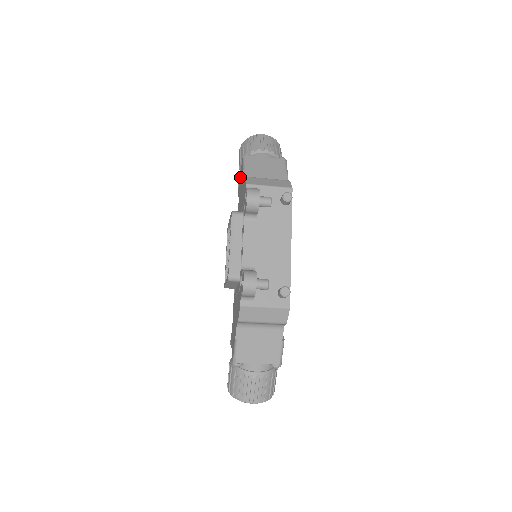
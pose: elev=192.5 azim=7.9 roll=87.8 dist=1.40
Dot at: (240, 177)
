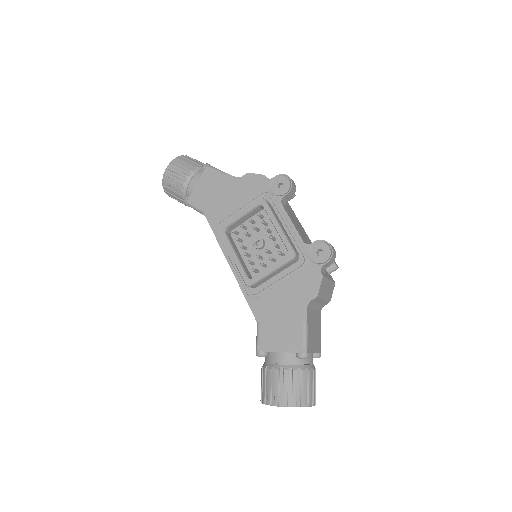
Dot at: (201, 186)
